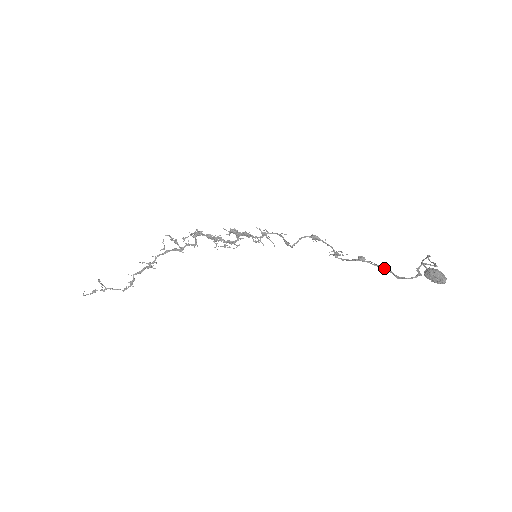
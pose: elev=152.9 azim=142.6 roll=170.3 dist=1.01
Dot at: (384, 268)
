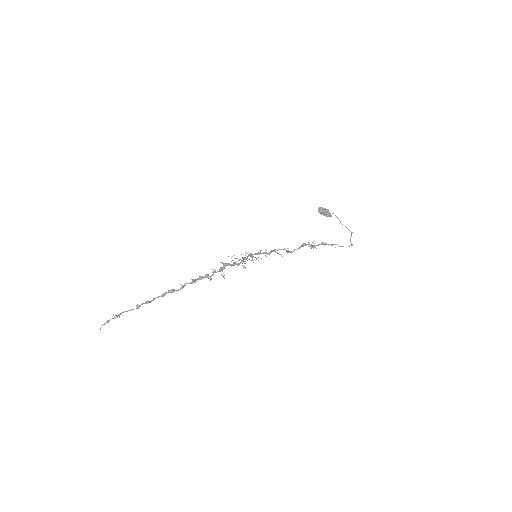
Dot at: (334, 244)
